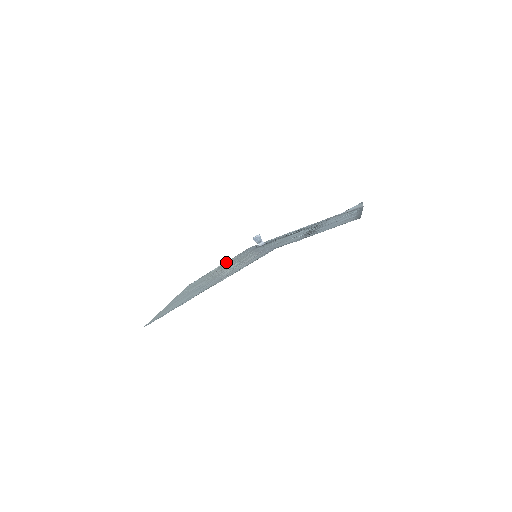
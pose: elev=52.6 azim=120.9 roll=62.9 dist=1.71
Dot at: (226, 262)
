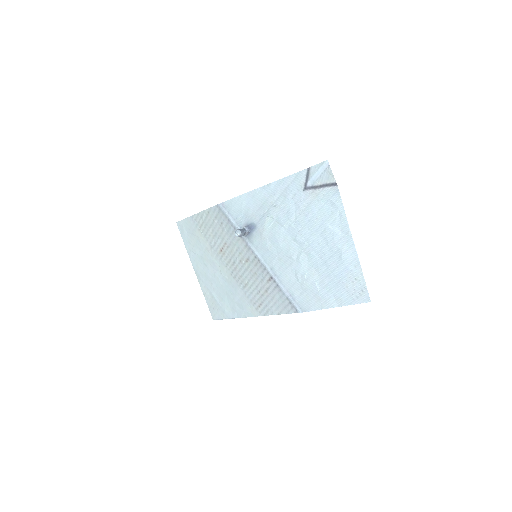
Dot at: (204, 217)
